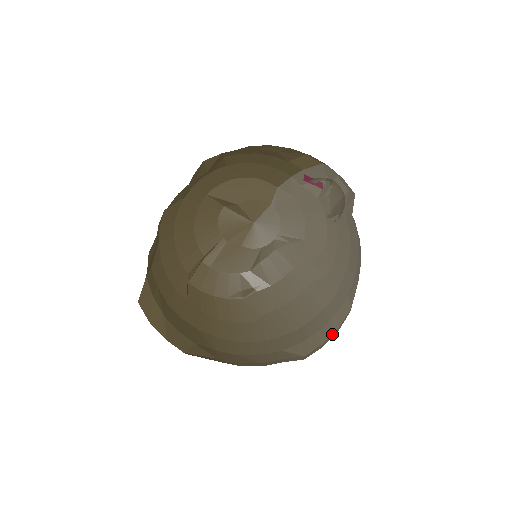
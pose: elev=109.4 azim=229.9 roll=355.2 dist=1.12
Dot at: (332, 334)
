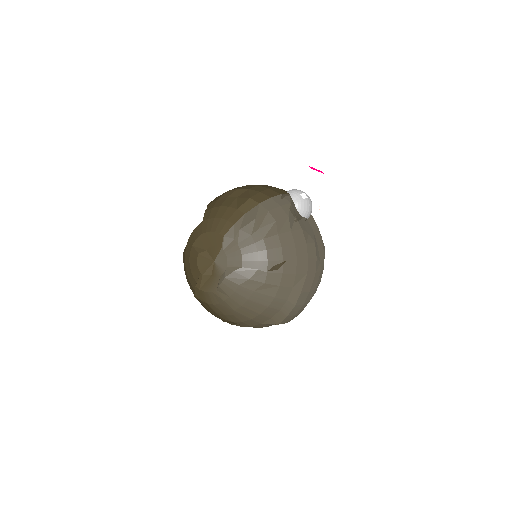
Dot at: (293, 310)
